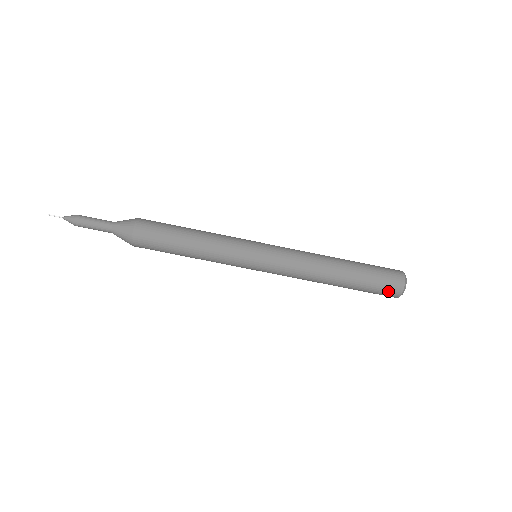
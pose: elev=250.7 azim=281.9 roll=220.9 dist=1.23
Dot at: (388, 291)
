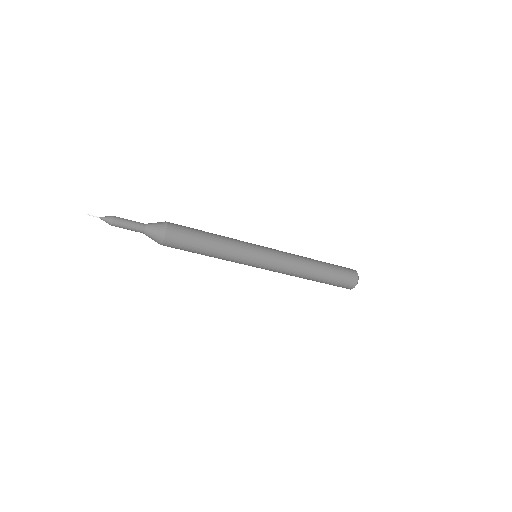
Dot at: (347, 283)
